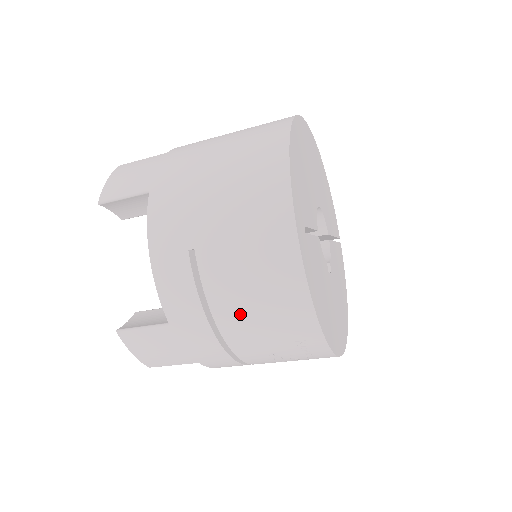
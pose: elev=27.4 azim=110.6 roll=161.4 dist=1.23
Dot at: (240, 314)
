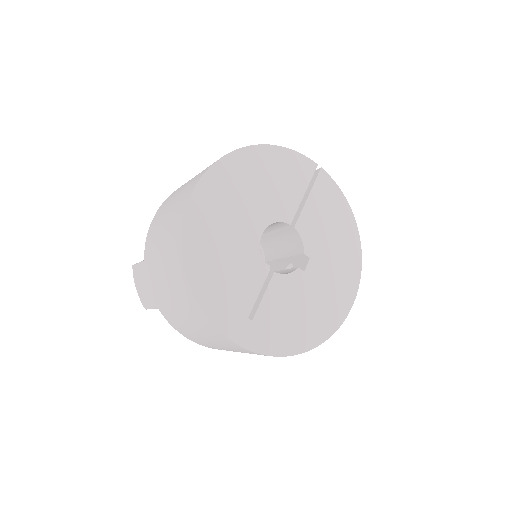
Dot at: occluded
